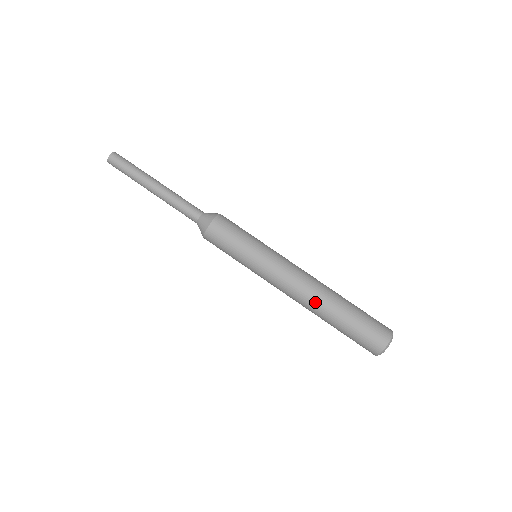
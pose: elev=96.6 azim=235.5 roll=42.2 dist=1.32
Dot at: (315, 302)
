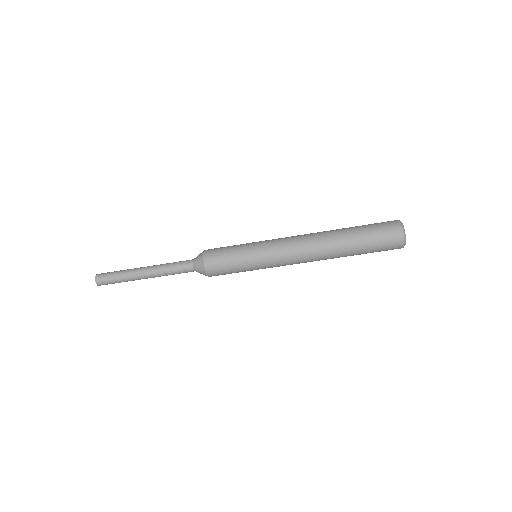
Dot at: (325, 248)
